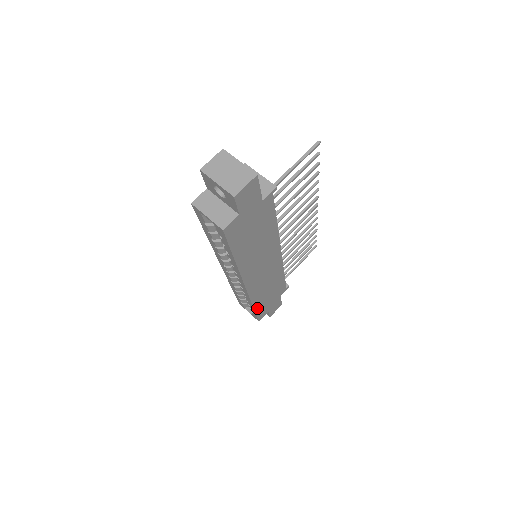
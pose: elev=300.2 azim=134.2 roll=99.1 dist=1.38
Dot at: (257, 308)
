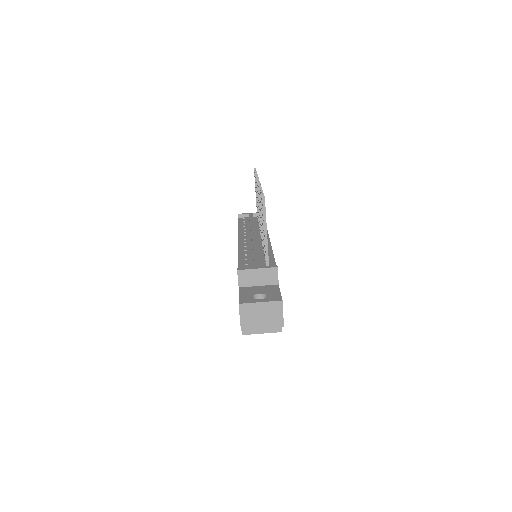
Dot at: occluded
